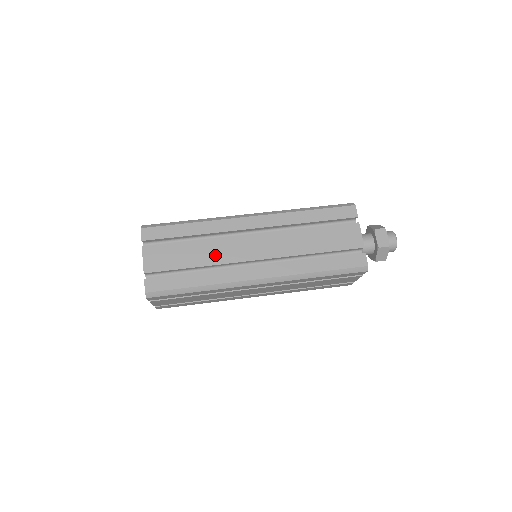
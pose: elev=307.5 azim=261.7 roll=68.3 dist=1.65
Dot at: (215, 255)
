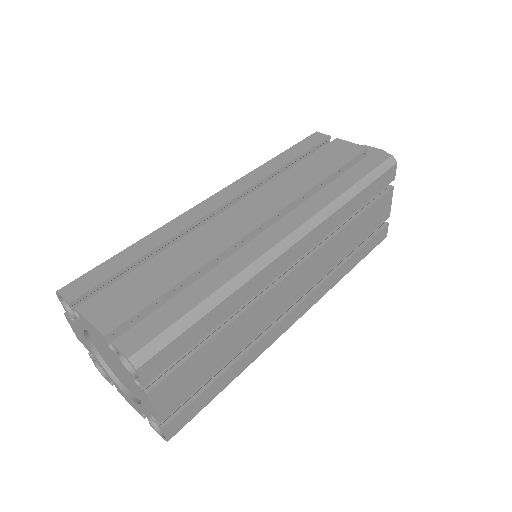
Dot at: (203, 249)
